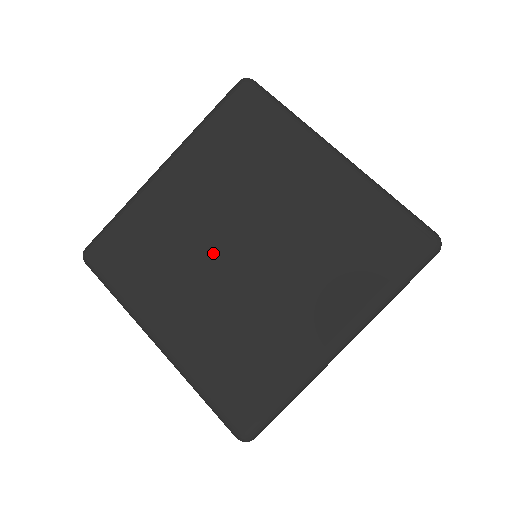
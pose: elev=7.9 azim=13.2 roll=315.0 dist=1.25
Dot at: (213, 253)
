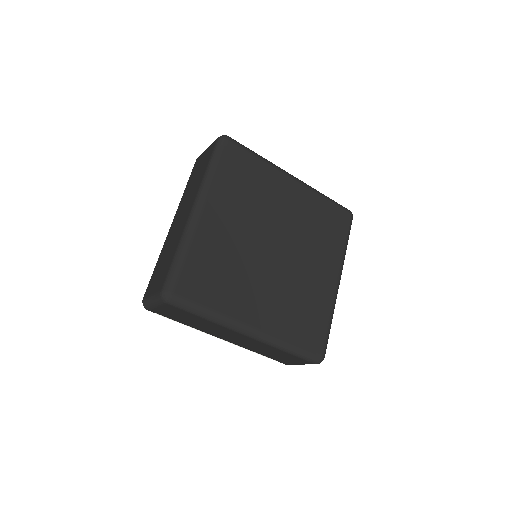
Dot at: (260, 257)
